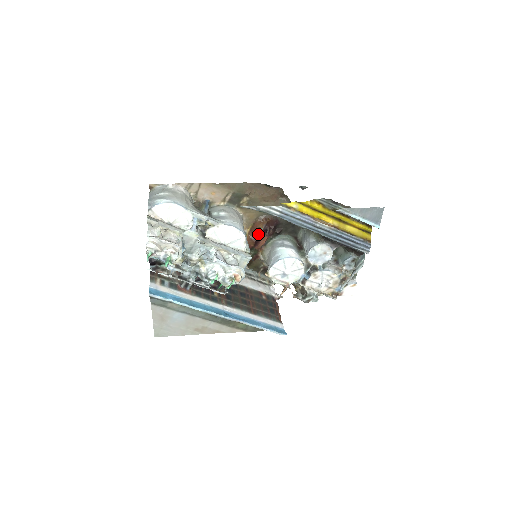
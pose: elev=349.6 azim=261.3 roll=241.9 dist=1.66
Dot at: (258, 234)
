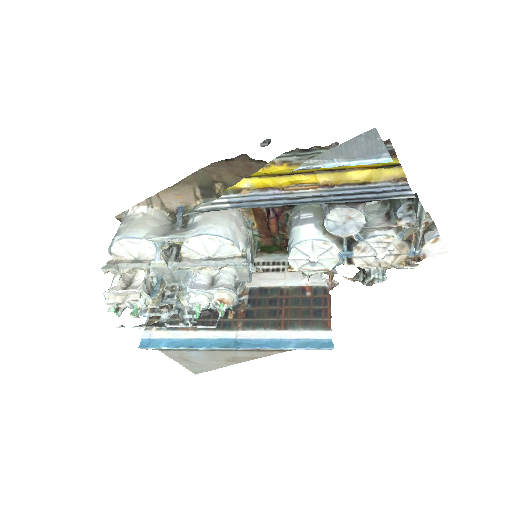
Dot at: (266, 217)
